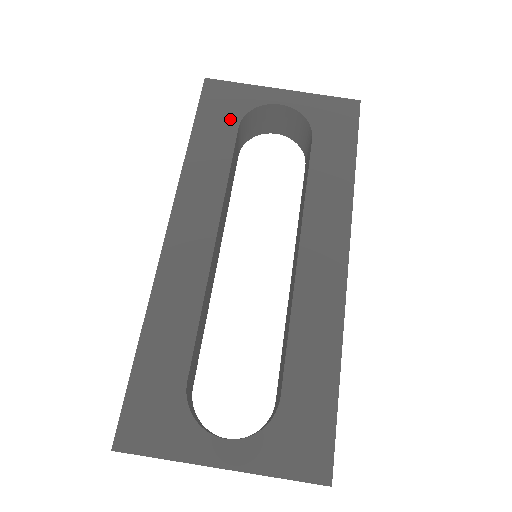
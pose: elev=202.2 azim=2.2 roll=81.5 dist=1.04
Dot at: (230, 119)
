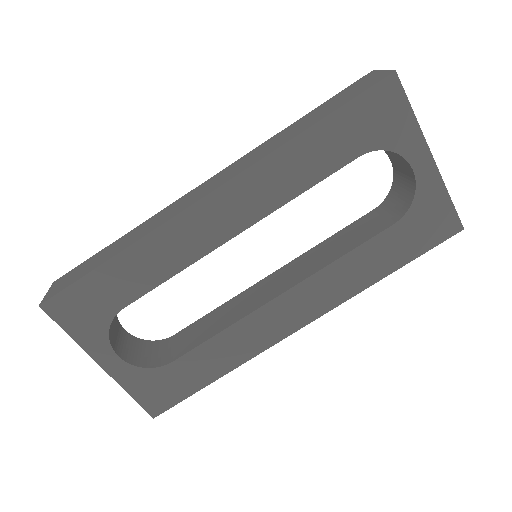
Dot at: (363, 141)
